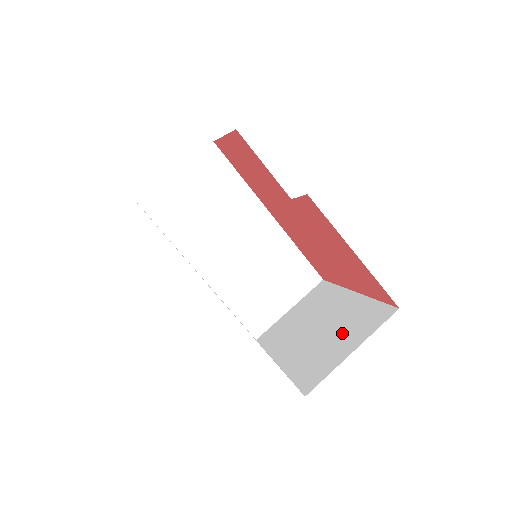
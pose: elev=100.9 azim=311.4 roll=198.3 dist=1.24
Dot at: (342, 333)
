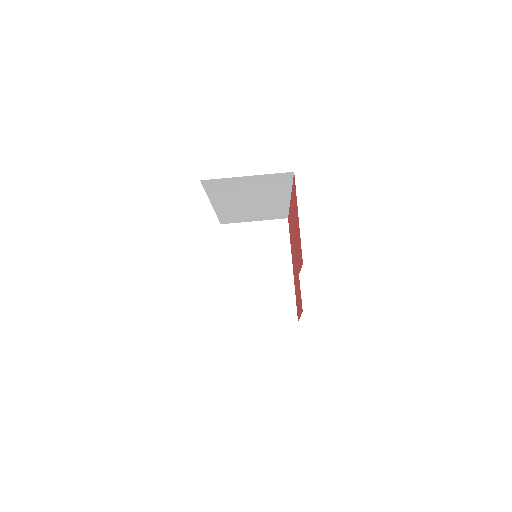
Dot at: (267, 302)
